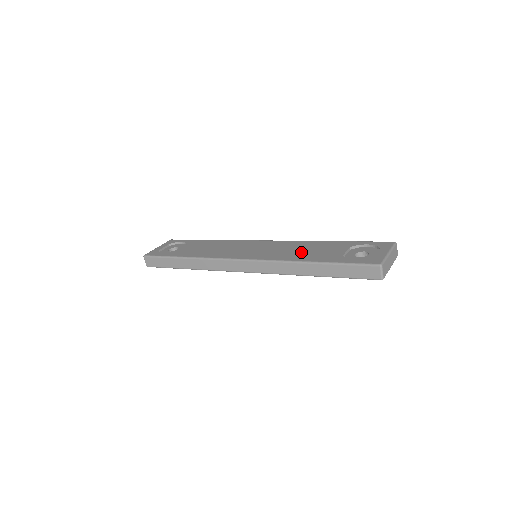
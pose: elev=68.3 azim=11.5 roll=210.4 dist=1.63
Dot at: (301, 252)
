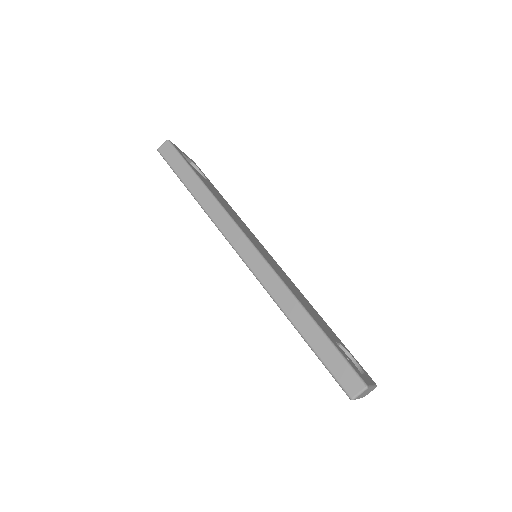
Dot at: occluded
